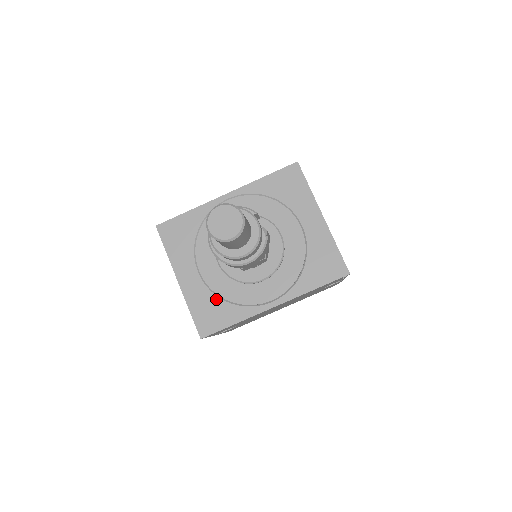
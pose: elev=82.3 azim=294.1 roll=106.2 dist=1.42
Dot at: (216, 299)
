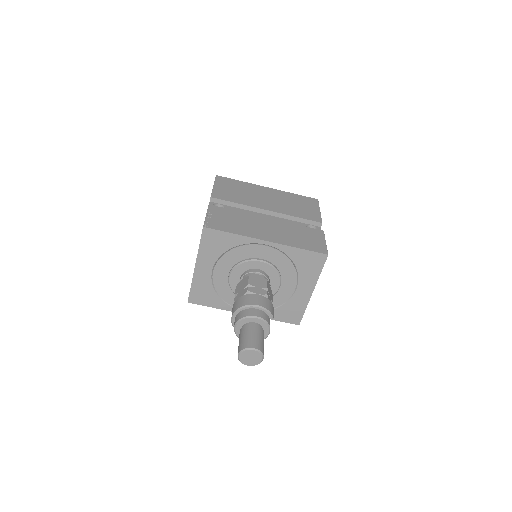
Dot at: (212, 290)
